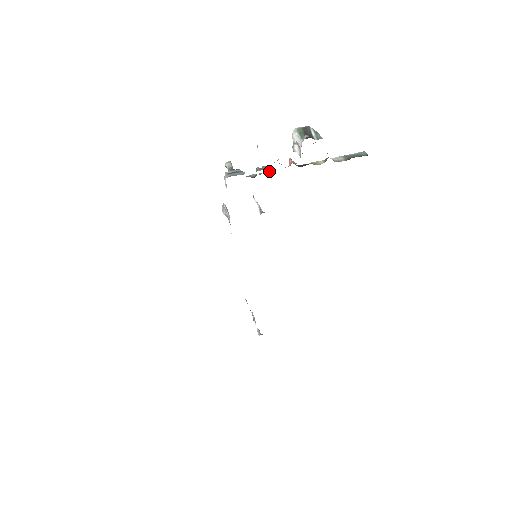
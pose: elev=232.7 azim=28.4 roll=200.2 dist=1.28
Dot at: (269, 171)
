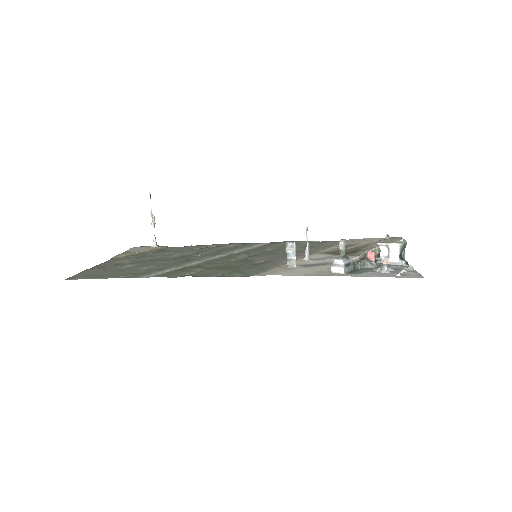
Dot at: (359, 261)
